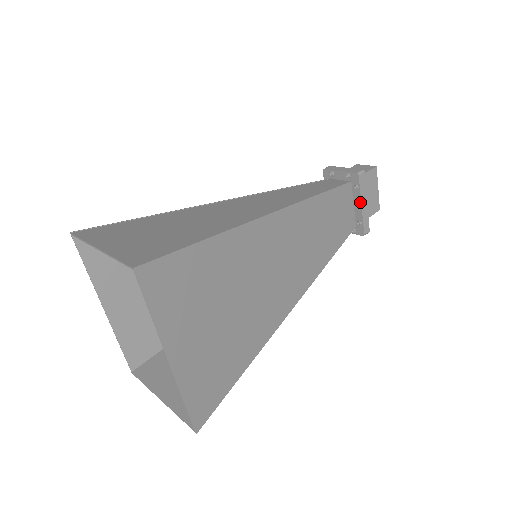
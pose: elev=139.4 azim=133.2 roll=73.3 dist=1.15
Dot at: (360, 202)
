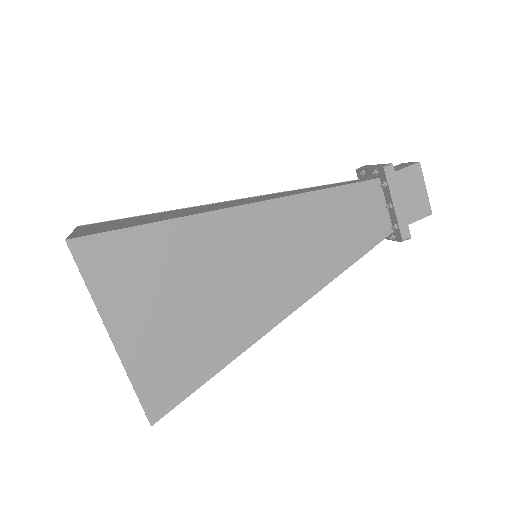
Dot at: (391, 201)
